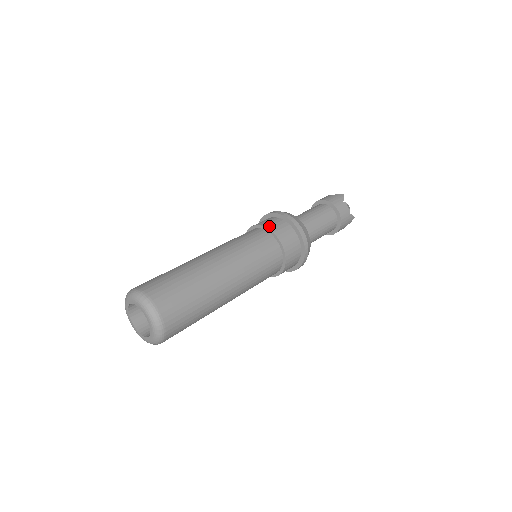
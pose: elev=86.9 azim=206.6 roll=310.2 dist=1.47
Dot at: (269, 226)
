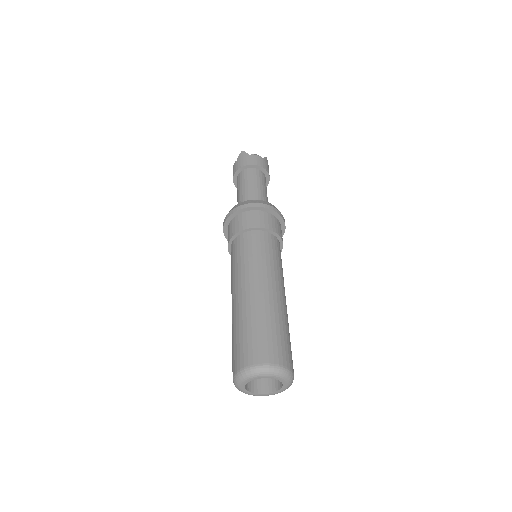
Dot at: (281, 235)
